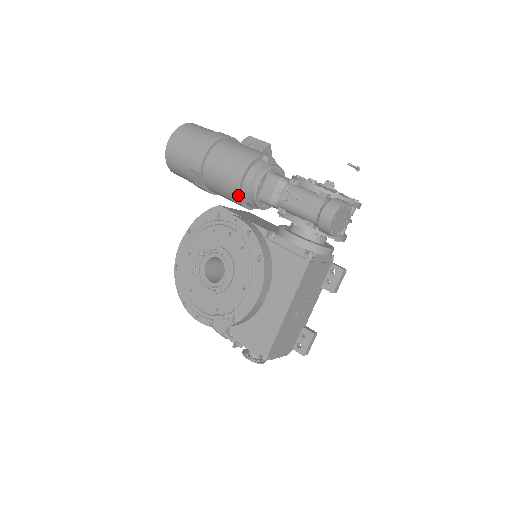
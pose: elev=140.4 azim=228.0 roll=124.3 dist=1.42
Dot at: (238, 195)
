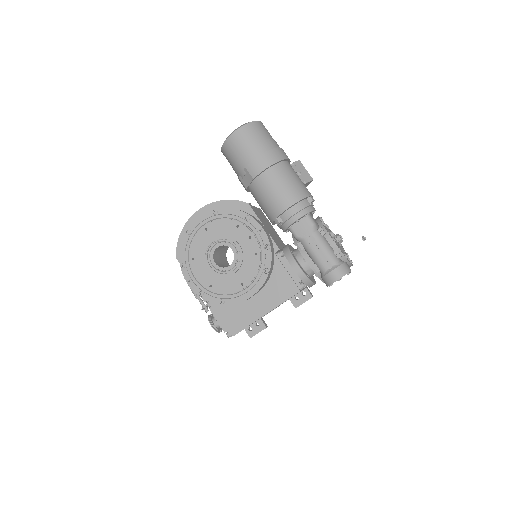
Dot at: (276, 217)
